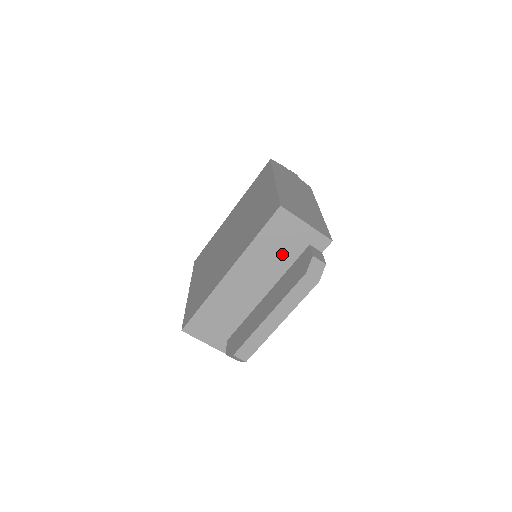
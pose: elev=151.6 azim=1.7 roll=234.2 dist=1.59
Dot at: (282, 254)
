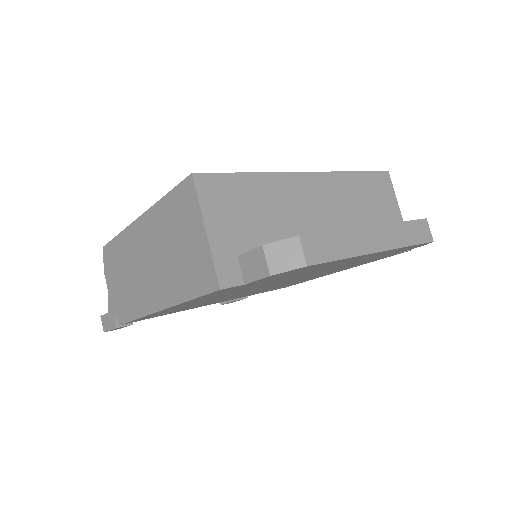
Dot at: (368, 214)
